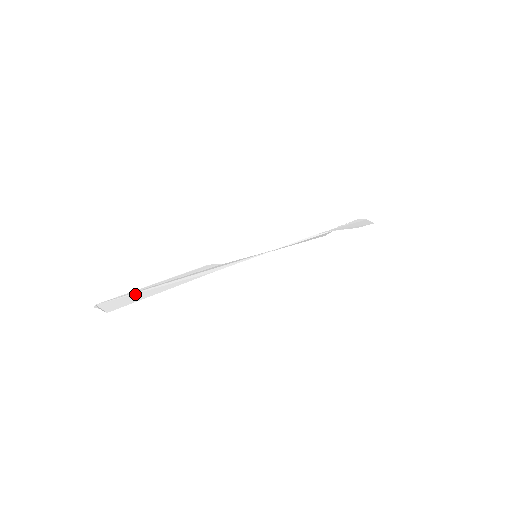
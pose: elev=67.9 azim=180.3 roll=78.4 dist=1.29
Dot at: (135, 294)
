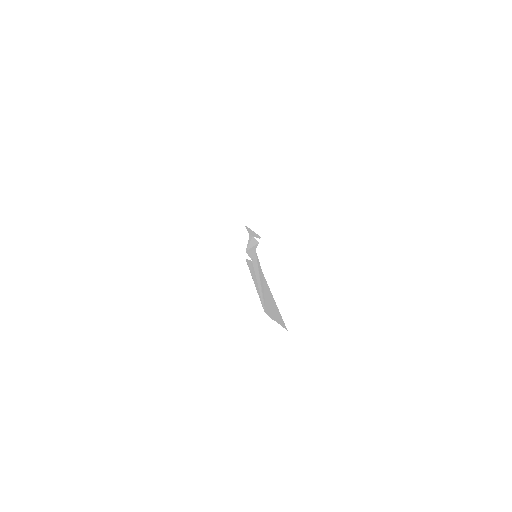
Dot at: (266, 298)
